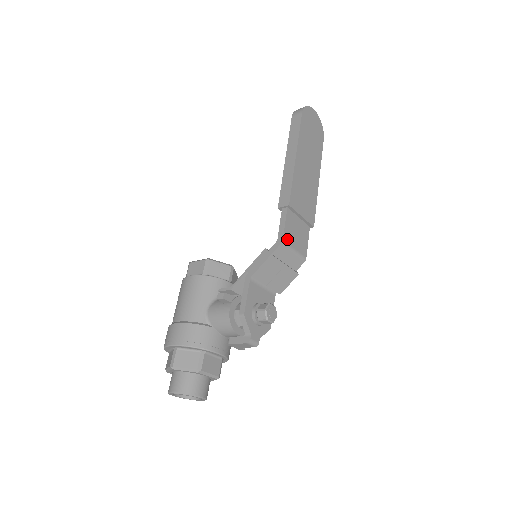
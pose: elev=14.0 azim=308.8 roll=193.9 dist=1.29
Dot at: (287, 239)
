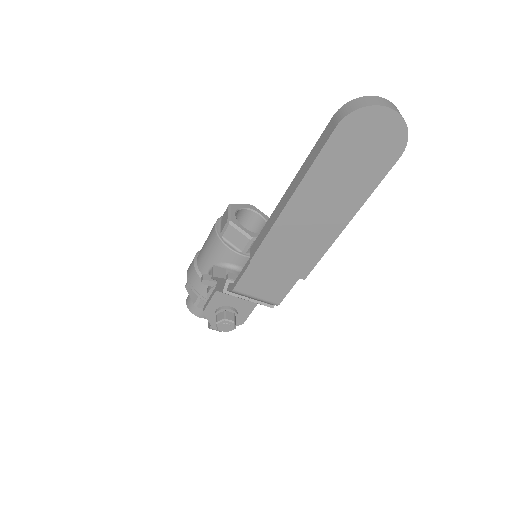
Dot at: (243, 288)
